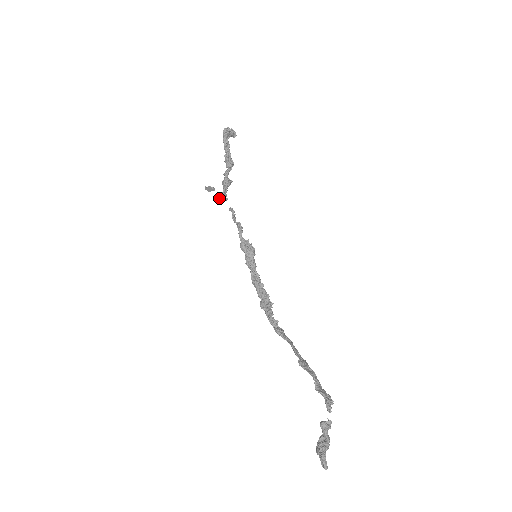
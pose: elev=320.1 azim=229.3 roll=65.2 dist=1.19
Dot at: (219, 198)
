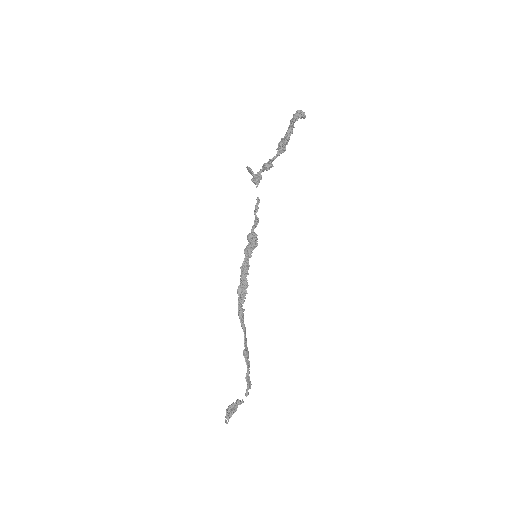
Dot at: (254, 181)
